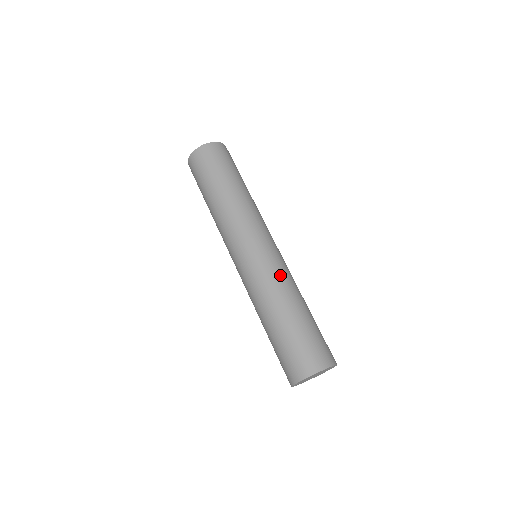
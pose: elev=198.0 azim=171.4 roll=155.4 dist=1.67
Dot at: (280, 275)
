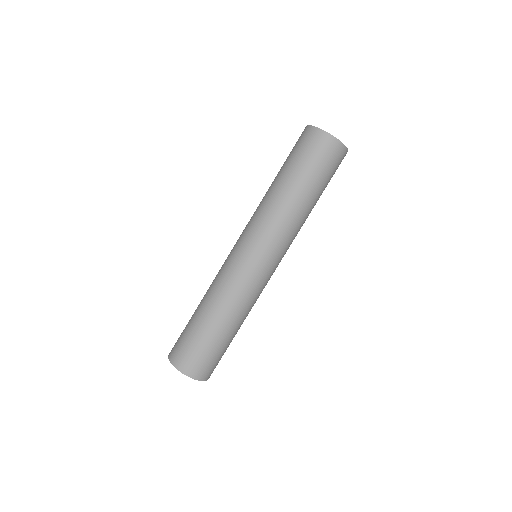
Dot at: (254, 299)
